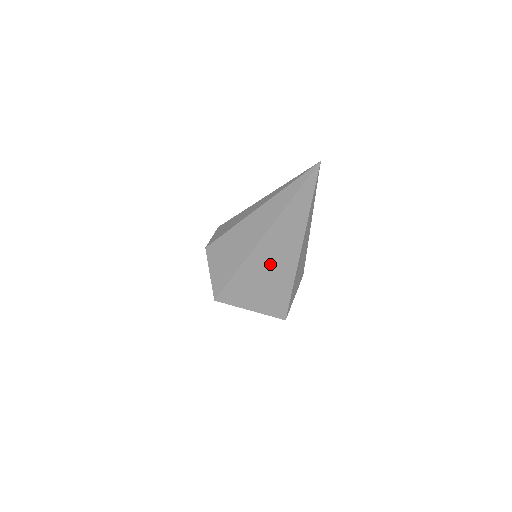
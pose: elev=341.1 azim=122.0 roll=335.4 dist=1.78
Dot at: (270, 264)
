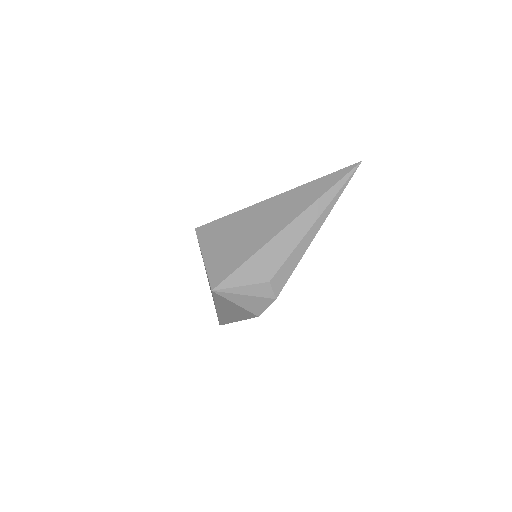
Dot at: (257, 222)
